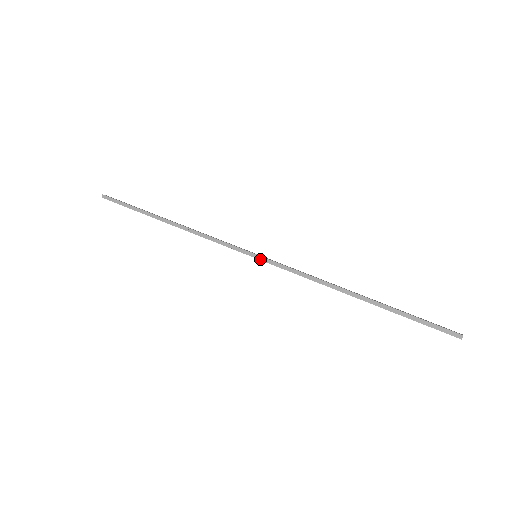
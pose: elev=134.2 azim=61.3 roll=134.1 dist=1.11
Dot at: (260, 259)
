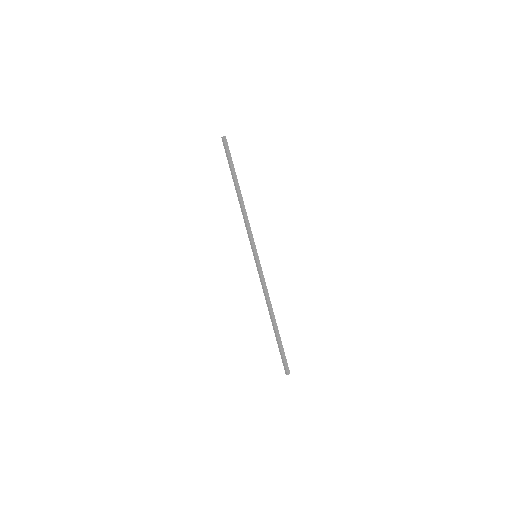
Dot at: (255, 260)
